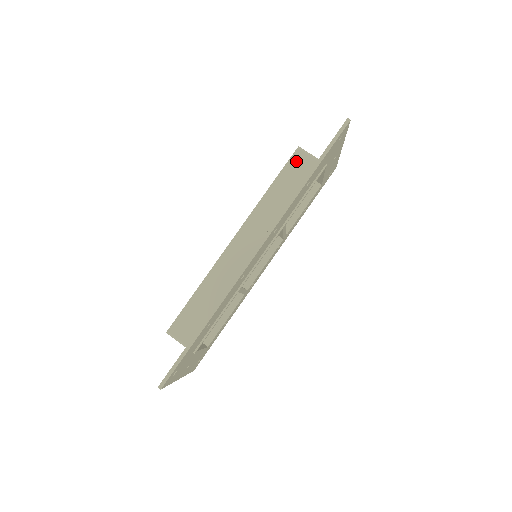
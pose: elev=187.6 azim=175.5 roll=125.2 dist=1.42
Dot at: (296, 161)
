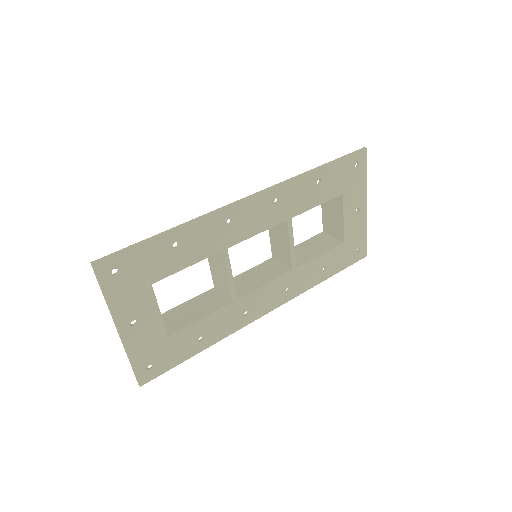
Dot at: occluded
